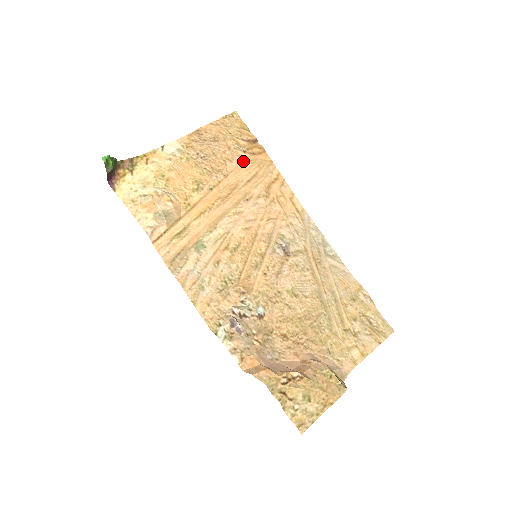
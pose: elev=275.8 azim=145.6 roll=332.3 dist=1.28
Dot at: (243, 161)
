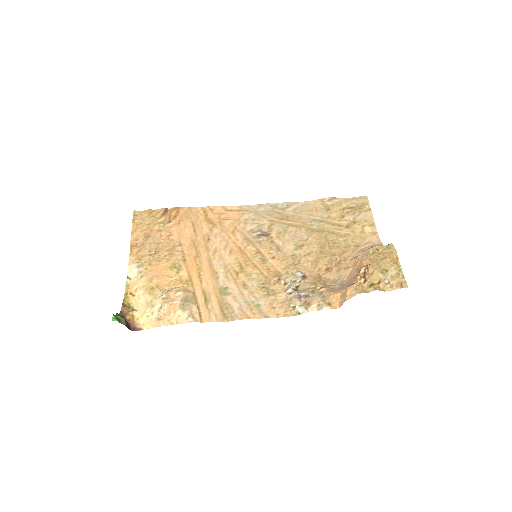
Dot at: (176, 227)
